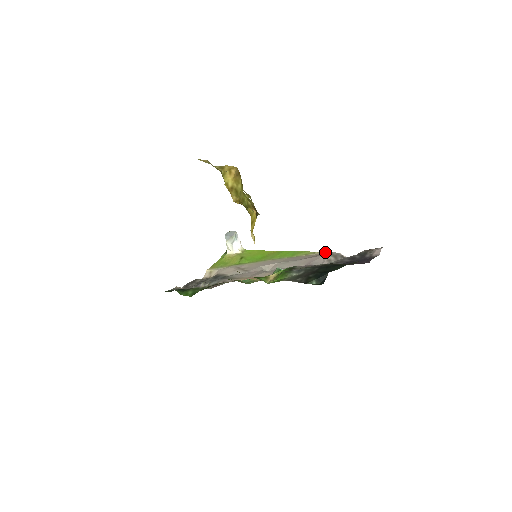
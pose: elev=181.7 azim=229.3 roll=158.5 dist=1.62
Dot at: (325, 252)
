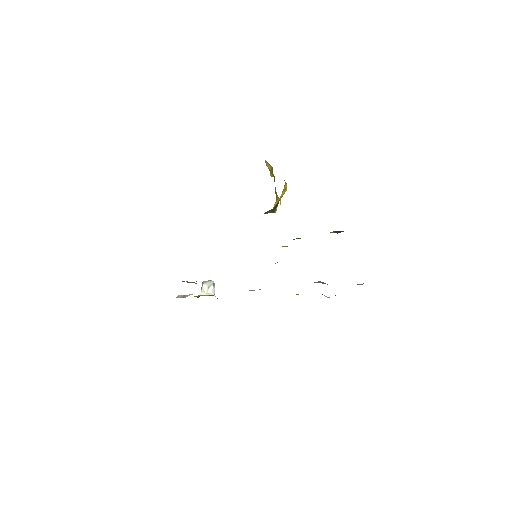
Dot at: occluded
